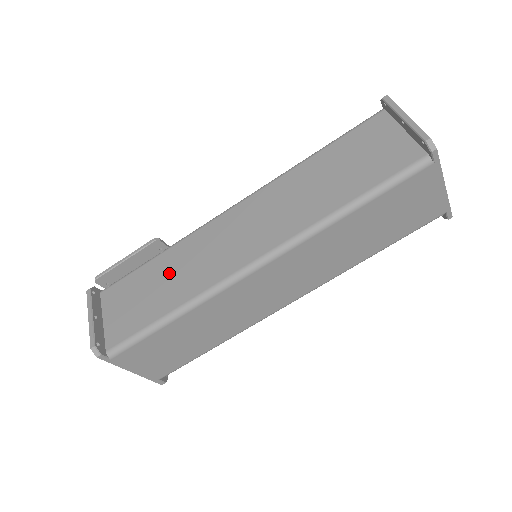
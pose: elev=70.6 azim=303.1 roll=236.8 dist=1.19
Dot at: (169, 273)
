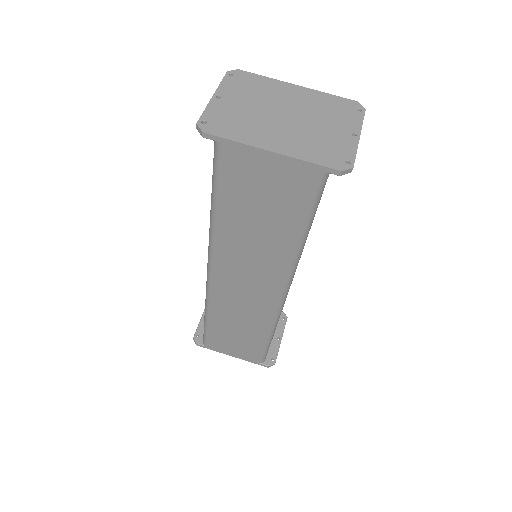
Dot at: occluded
